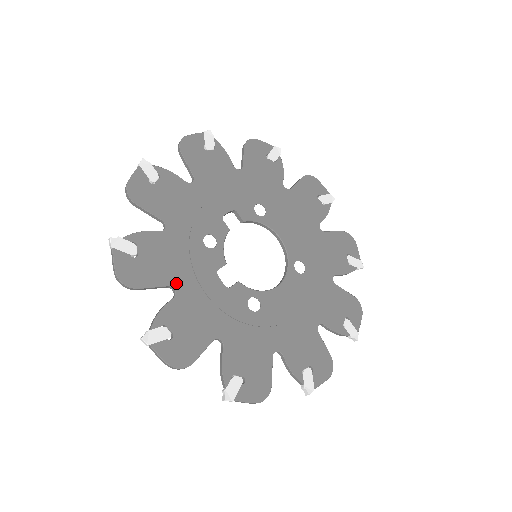
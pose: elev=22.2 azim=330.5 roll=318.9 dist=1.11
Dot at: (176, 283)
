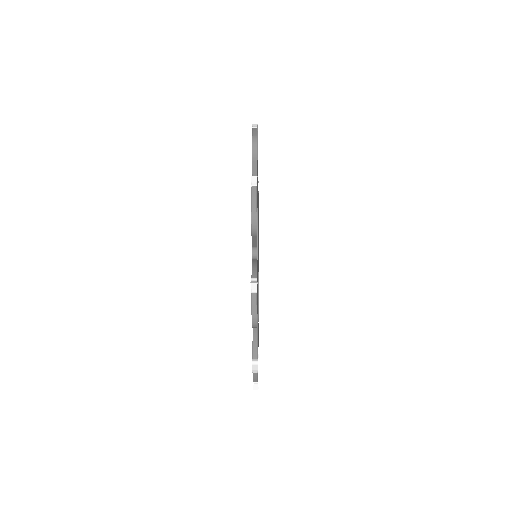
Dot at: occluded
